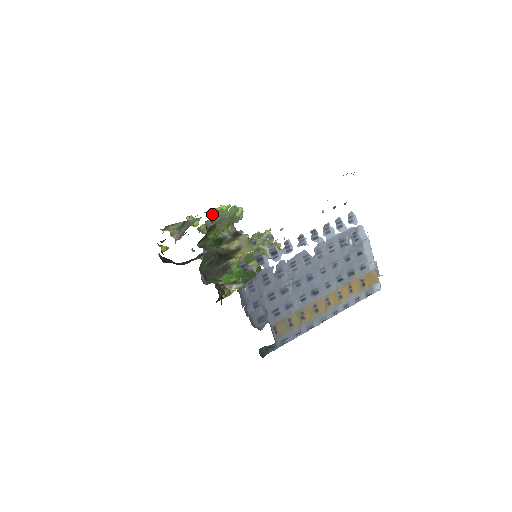
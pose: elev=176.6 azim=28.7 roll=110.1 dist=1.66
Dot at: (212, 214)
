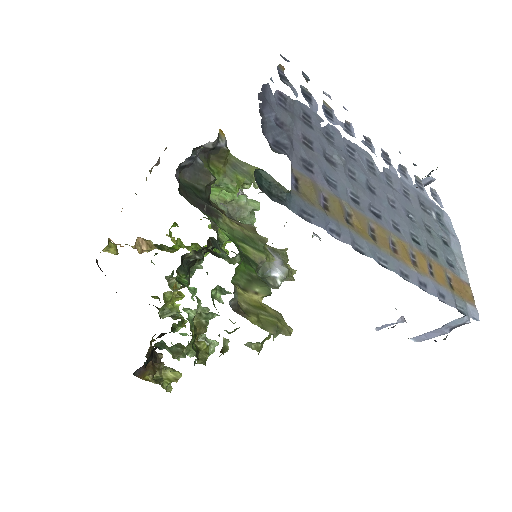
Dot at: occluded
